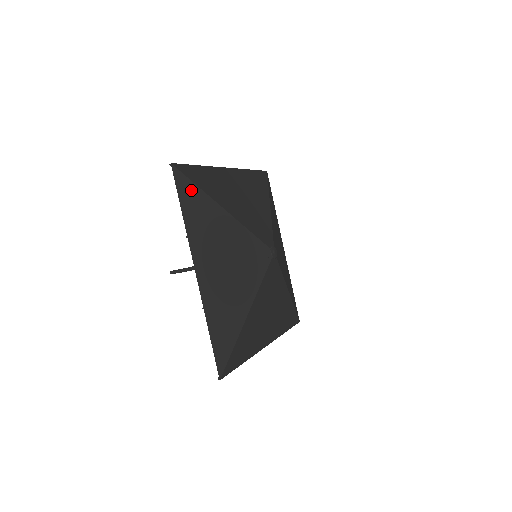
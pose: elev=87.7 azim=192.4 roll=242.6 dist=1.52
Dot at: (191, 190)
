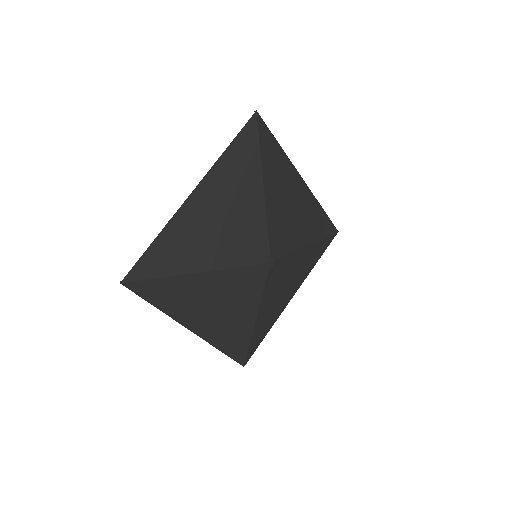
Dot at: (252, 143)
